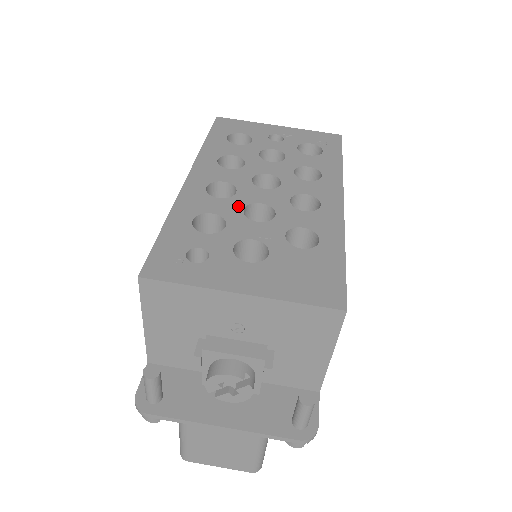
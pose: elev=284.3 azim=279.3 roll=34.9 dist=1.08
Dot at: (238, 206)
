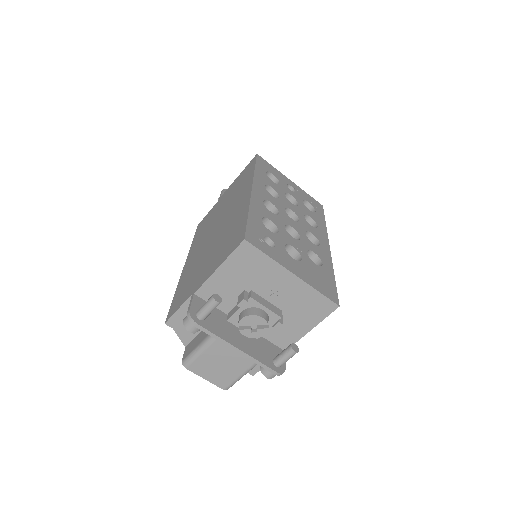
Dot at: (282, 222)
